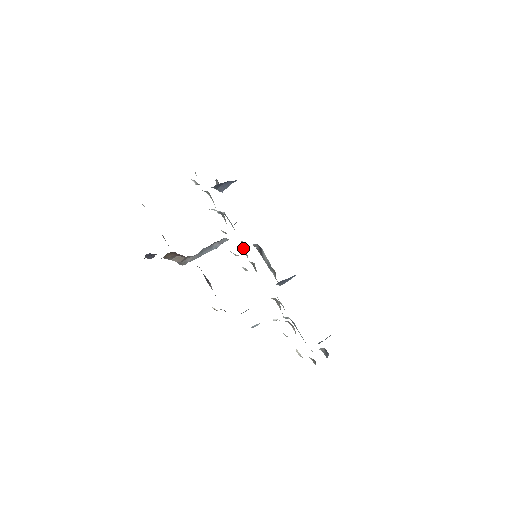
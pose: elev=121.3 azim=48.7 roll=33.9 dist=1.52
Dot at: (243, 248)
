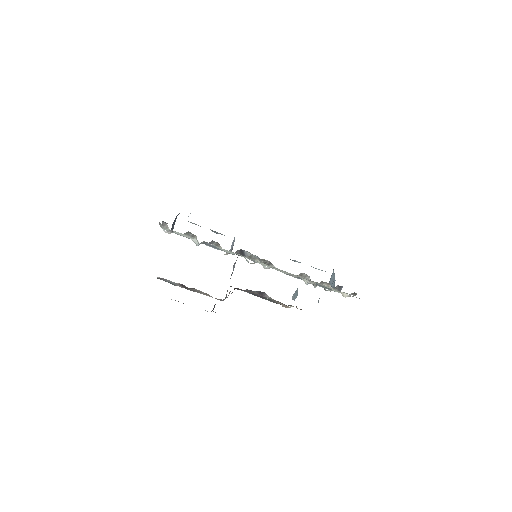
Dot at: occluded
